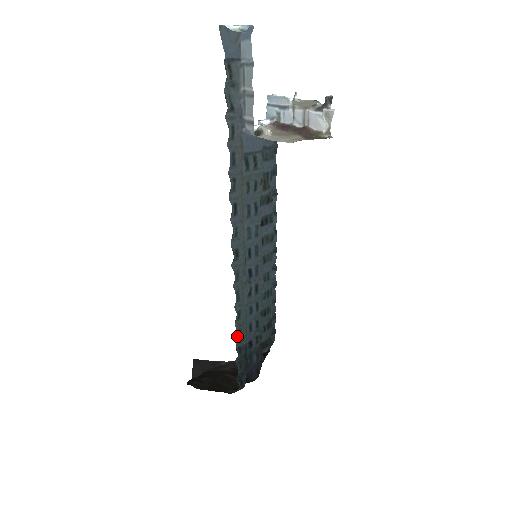
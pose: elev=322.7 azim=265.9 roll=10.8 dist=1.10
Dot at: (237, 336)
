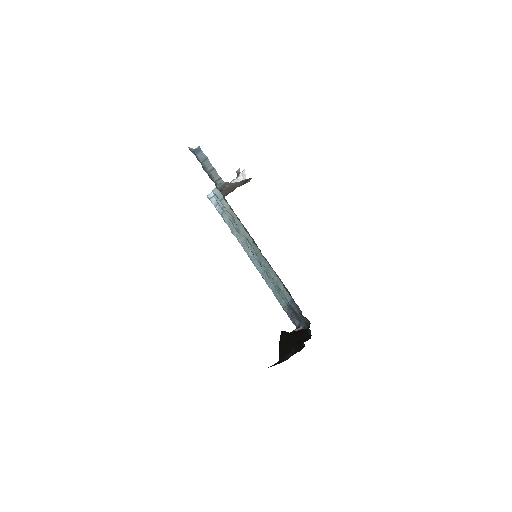
Dot at: (283, 285)
